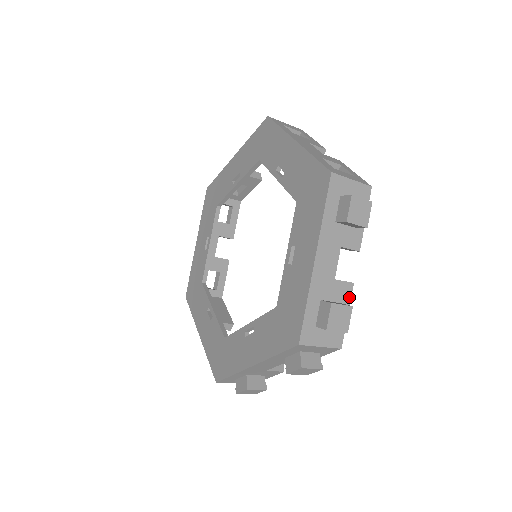
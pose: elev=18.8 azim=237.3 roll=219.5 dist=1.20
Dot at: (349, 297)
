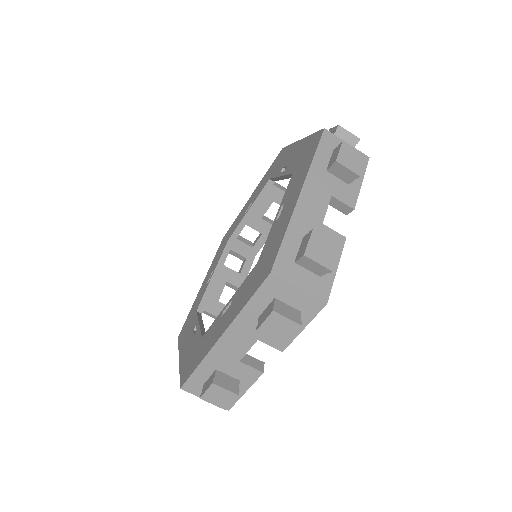
Dot at: occluded
